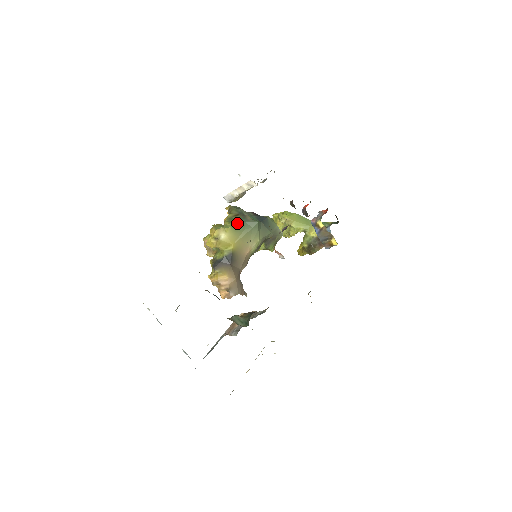
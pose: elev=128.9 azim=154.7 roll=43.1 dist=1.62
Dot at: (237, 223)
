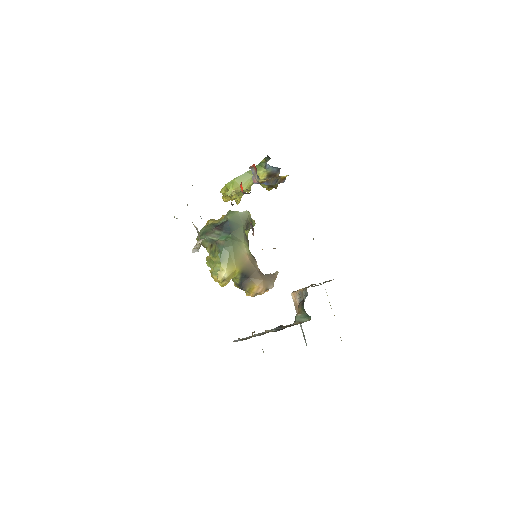
Dot at: (221, 256)
